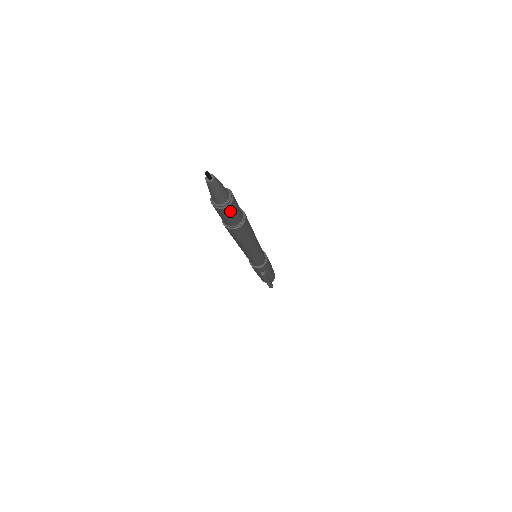
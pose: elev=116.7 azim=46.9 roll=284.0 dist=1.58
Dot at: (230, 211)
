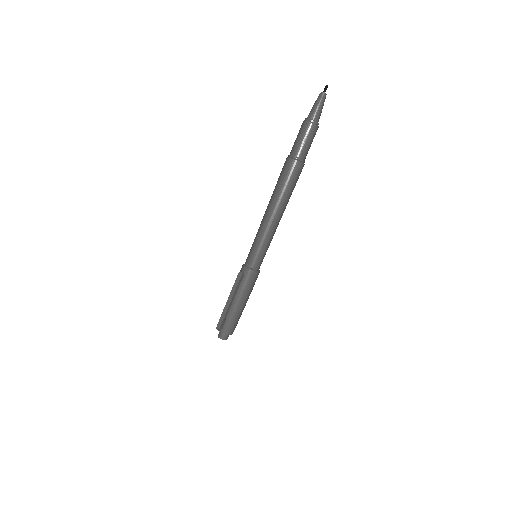
Dot at: (306, 130)
